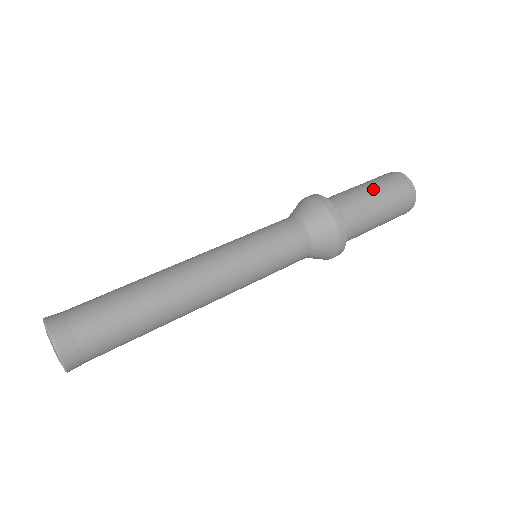
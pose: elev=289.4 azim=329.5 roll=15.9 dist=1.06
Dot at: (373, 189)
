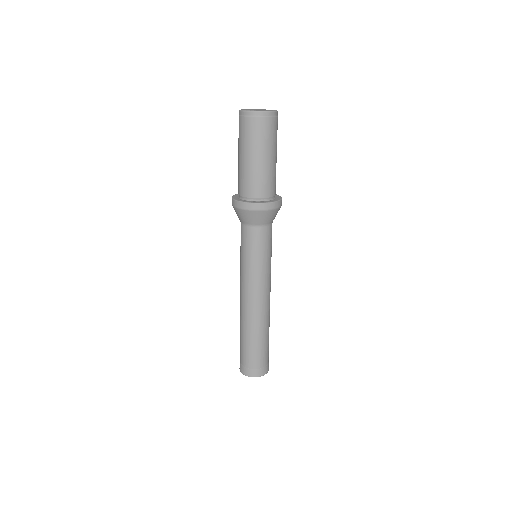
Dot at: (252, 154)
